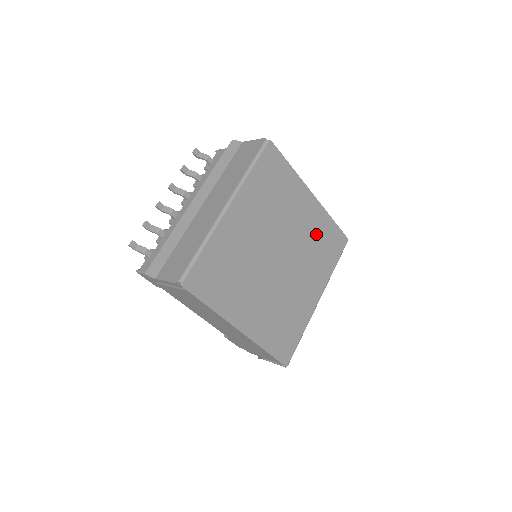
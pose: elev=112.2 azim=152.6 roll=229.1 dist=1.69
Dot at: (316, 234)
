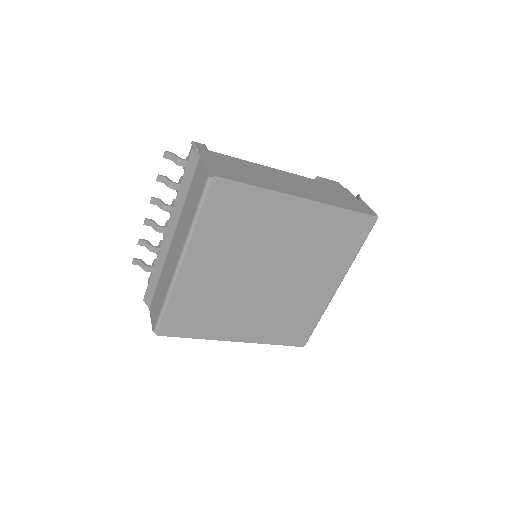
Dot at: (318, 234)
